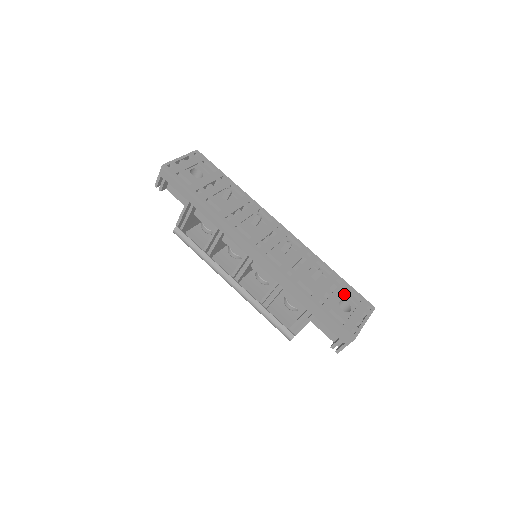
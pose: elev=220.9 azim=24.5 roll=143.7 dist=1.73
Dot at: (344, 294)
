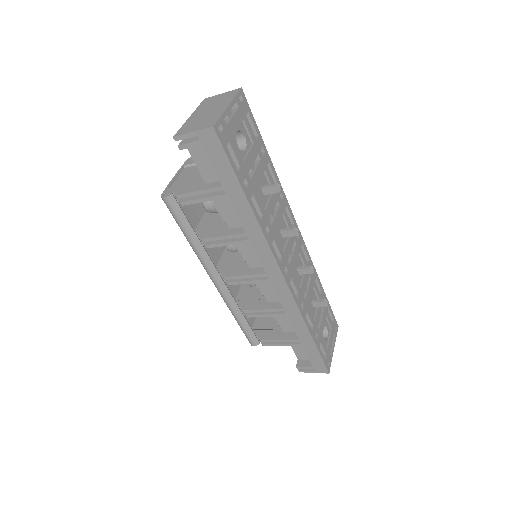
Dot at: (326, 317)
